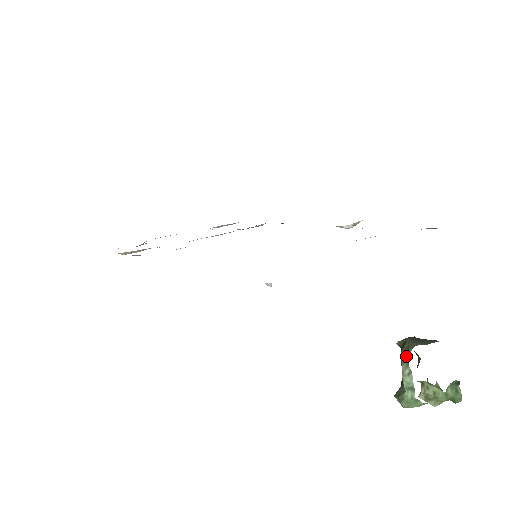
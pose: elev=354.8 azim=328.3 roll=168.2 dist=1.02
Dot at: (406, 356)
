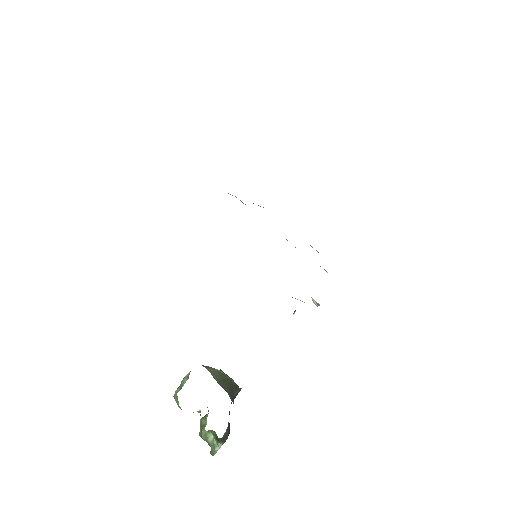
Dot at: occluded
